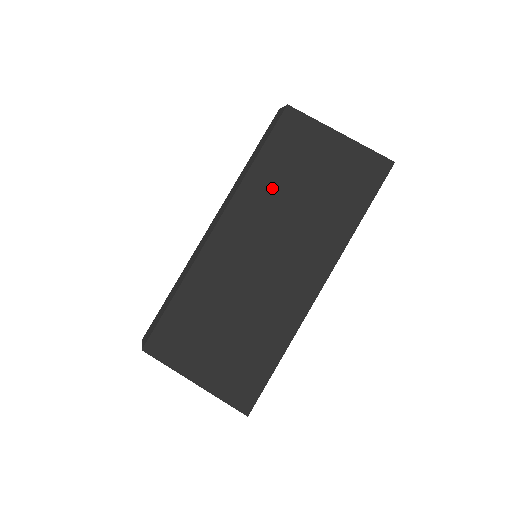
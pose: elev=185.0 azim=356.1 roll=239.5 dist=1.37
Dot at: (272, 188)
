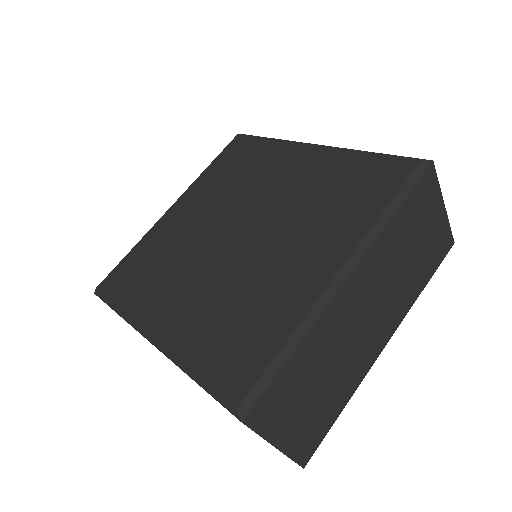
Dot at: (394, 246)
